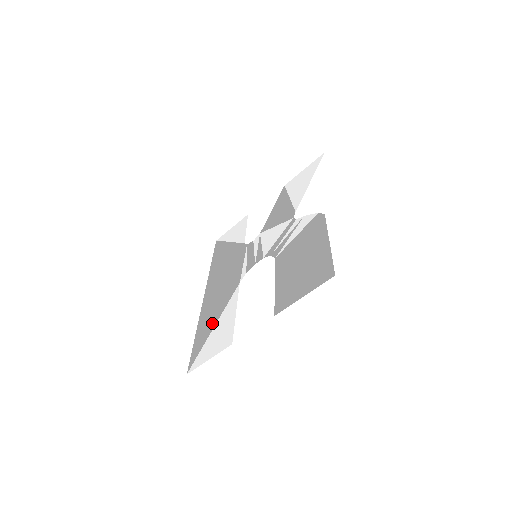
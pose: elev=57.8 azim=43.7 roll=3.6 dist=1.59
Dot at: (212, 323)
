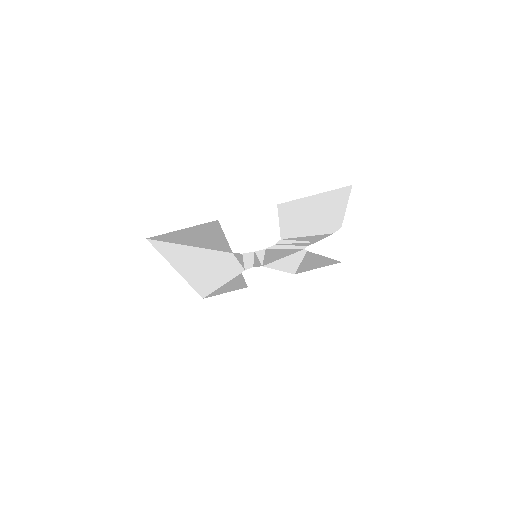
Dot at: (191, 250)
